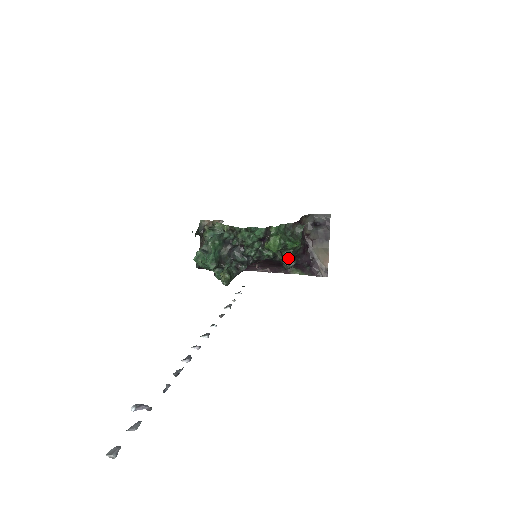
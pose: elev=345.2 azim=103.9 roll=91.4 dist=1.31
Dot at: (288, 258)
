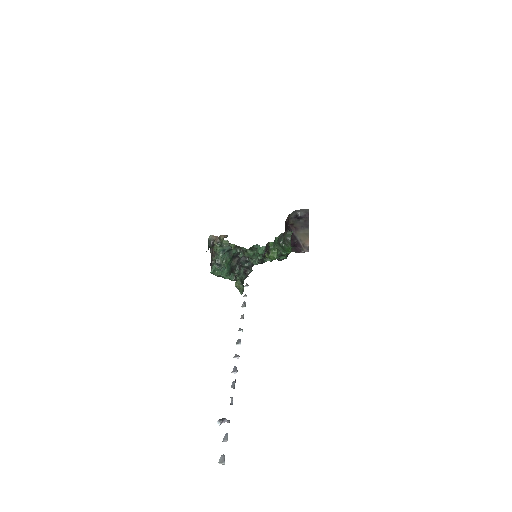
Dot at: occluded
